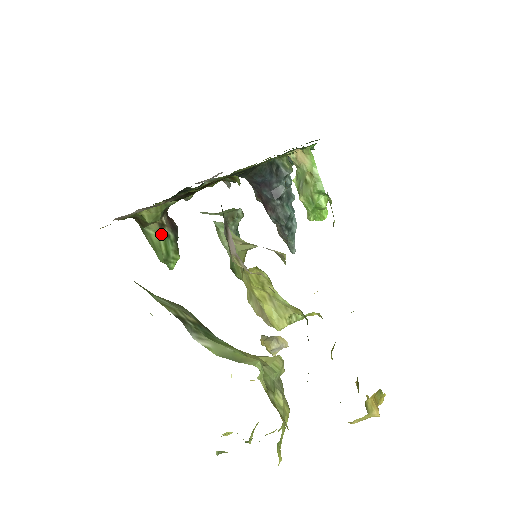
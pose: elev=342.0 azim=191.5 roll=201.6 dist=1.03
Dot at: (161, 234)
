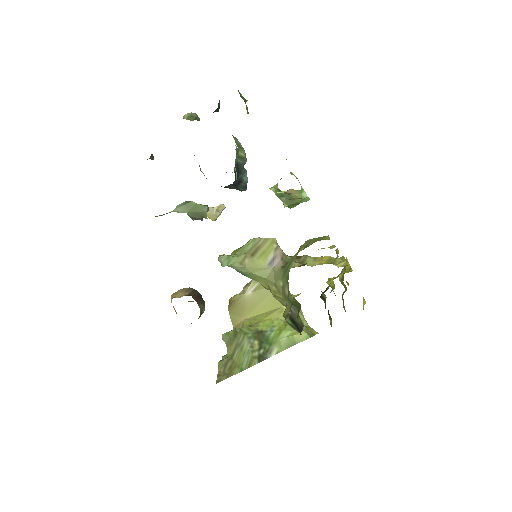
Dot at: (200, 316)
